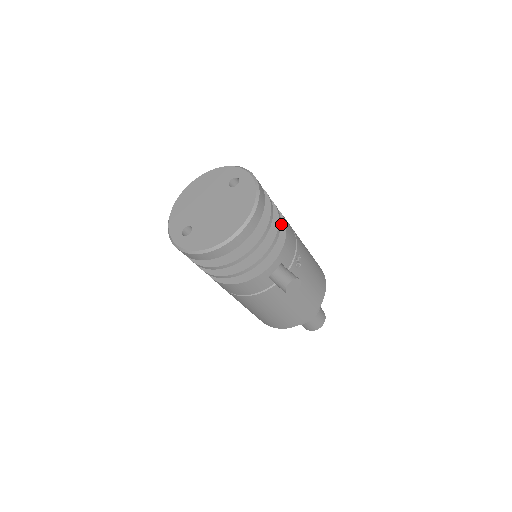
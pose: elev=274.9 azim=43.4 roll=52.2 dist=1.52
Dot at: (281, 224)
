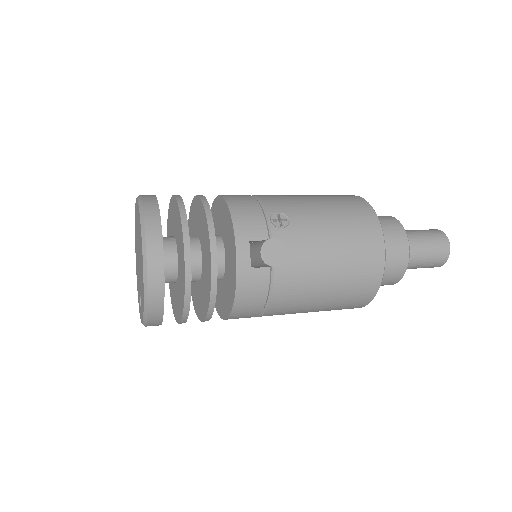
Dot at: (224, 206)
